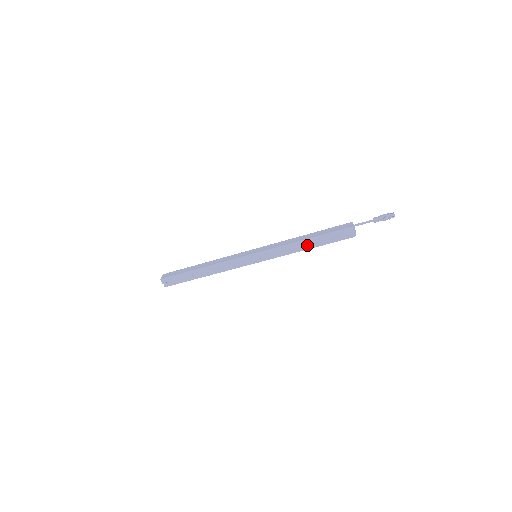
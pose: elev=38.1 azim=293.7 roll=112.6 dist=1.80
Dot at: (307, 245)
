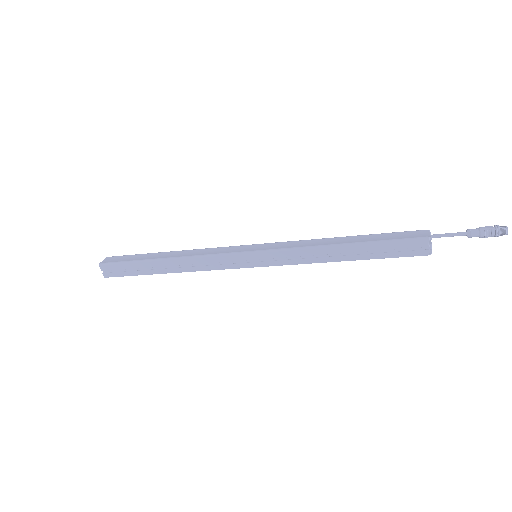
Dot at: (344, 254)
